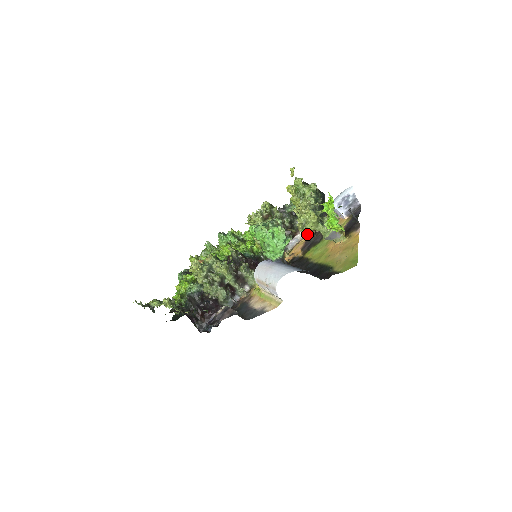
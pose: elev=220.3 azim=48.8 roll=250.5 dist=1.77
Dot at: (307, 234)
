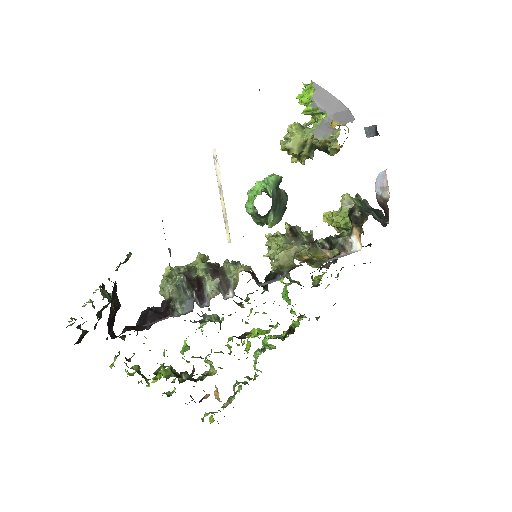
Dot at: (359, 249)
